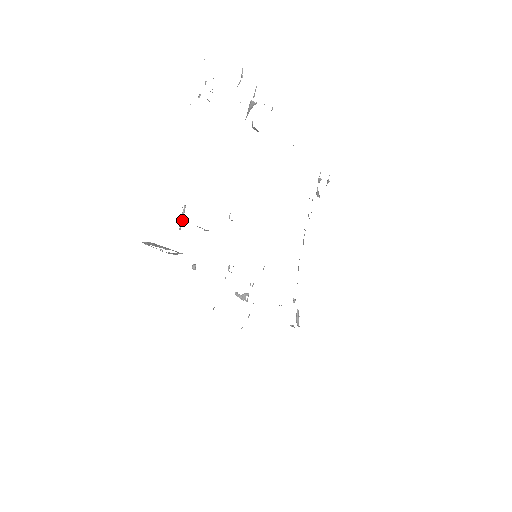
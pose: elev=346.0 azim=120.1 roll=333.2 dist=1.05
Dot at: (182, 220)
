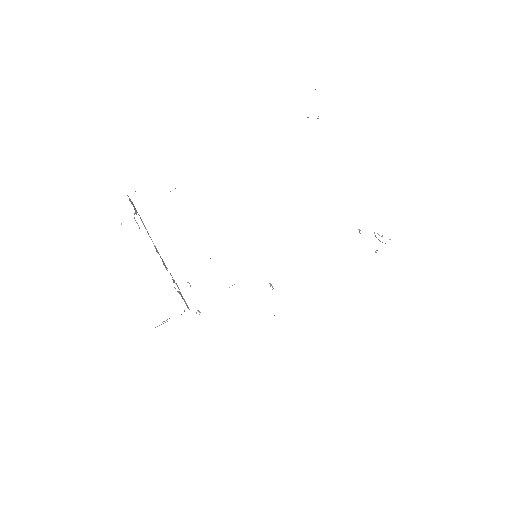
Dot at: occluded
